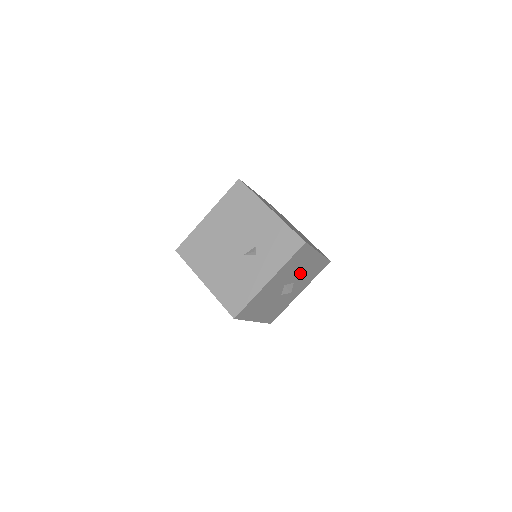
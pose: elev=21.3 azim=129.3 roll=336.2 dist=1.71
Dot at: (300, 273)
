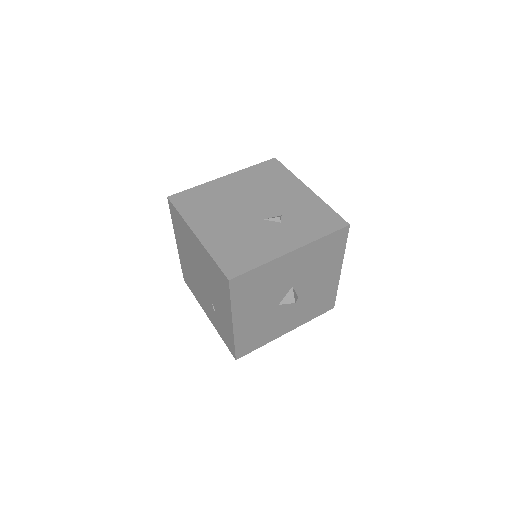
Dot at: (311, 286)
